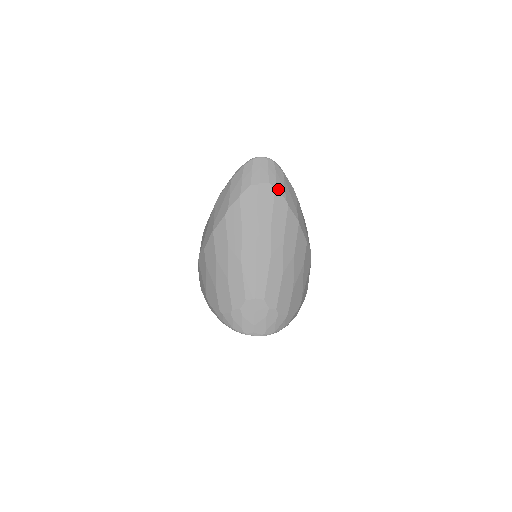
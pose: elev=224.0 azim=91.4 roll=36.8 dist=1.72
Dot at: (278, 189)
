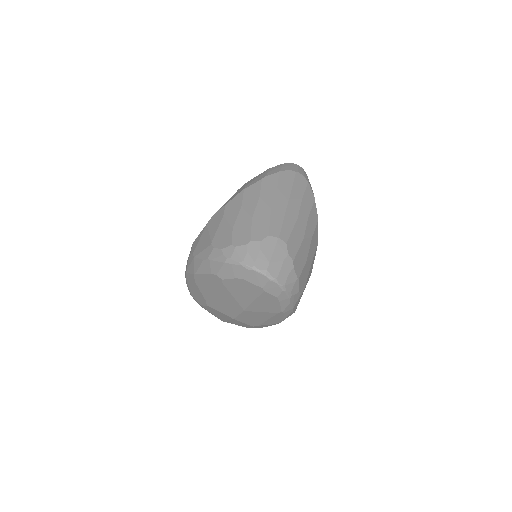
Dot at: (310, 185)
